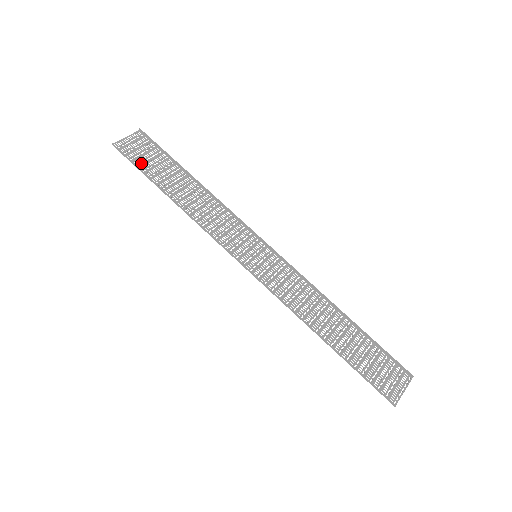
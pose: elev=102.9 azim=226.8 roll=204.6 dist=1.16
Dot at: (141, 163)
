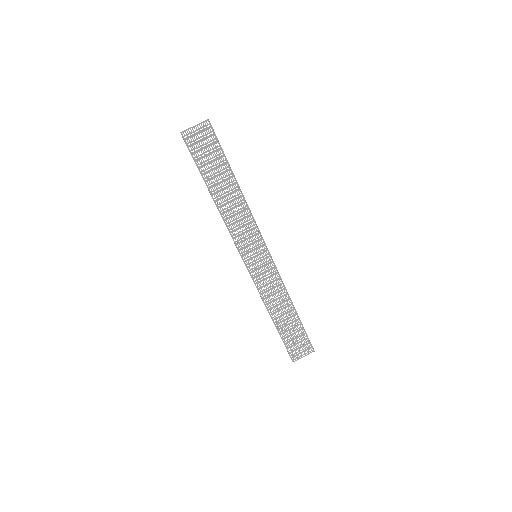
Dot at: (199, 157)
